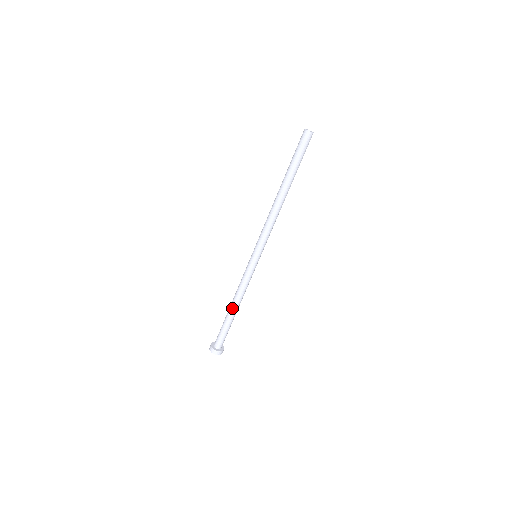
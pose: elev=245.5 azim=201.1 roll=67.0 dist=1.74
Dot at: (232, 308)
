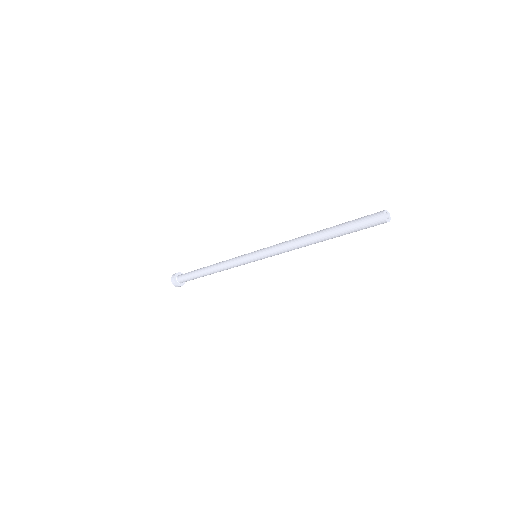
Dot at: (210, 273)
